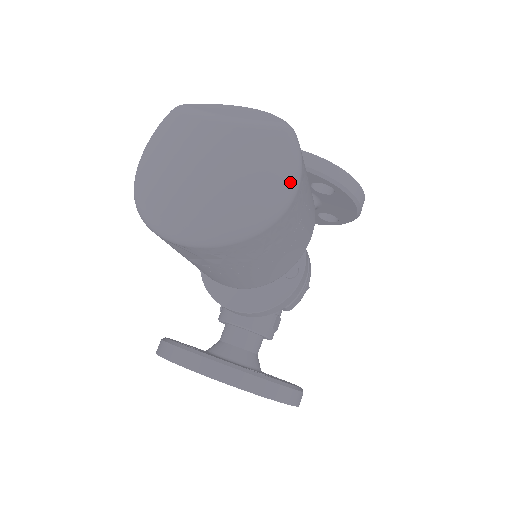
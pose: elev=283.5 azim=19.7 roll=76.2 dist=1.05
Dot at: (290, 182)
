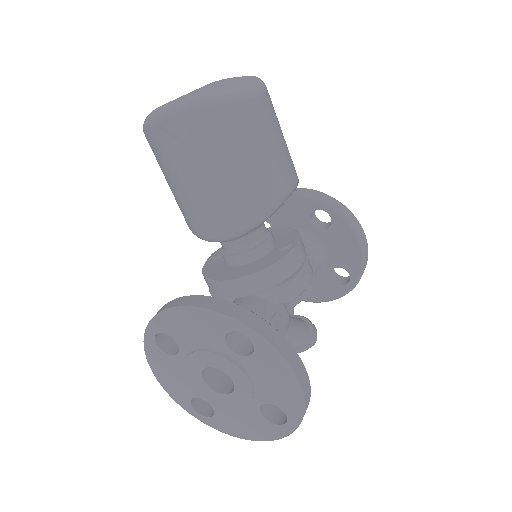
Dot at: (254, 87)
